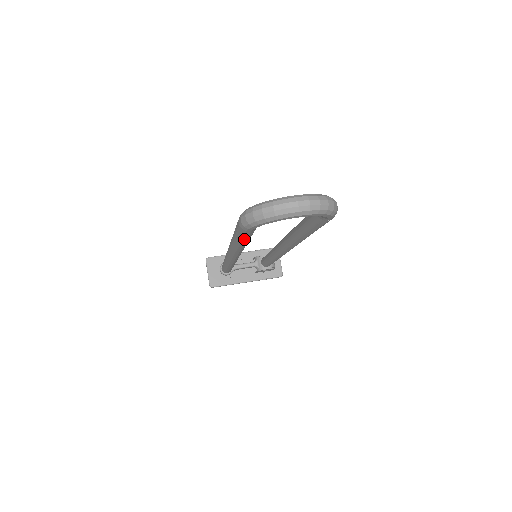
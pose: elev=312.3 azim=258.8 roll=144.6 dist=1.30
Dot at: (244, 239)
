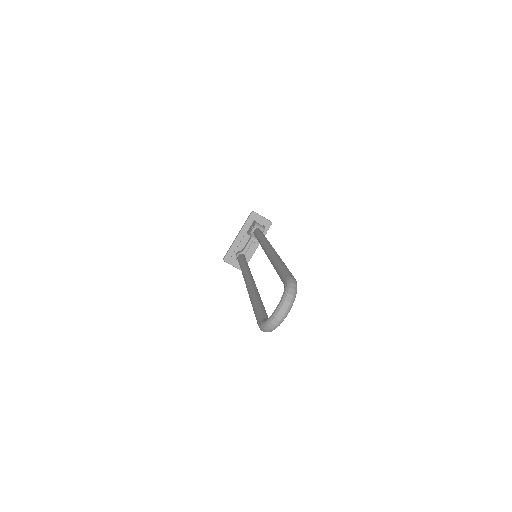
Dot at: occluded
